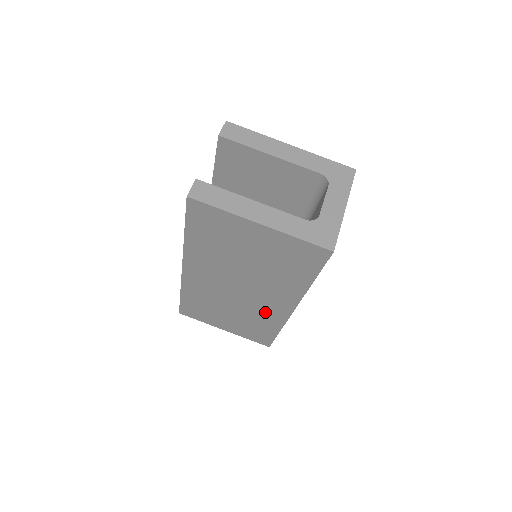
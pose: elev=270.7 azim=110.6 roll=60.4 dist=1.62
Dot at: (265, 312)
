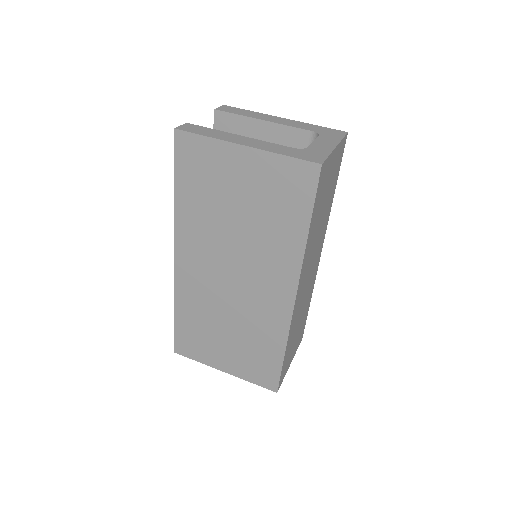
Dot at: (265, 314)
